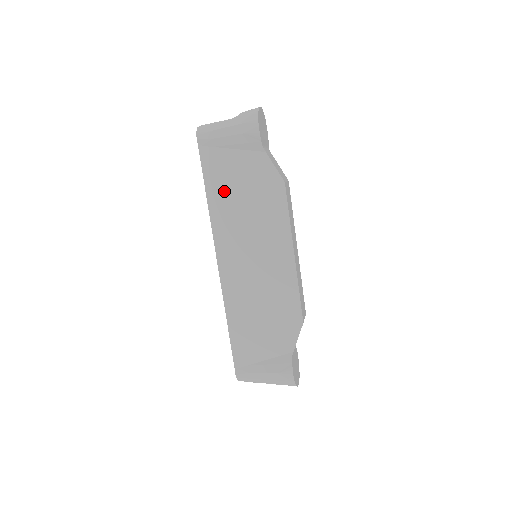
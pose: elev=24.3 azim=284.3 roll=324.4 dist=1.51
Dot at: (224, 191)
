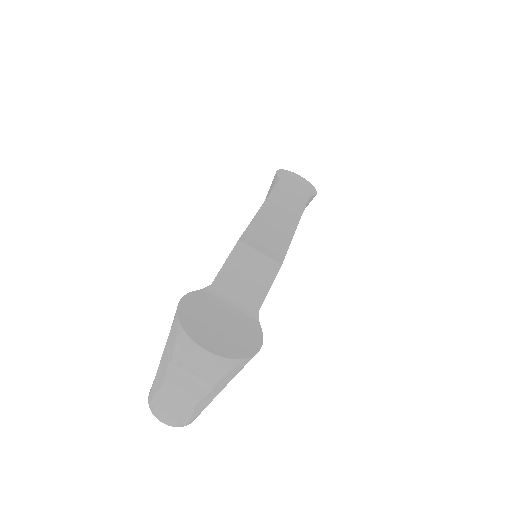
Dot at: occluded
